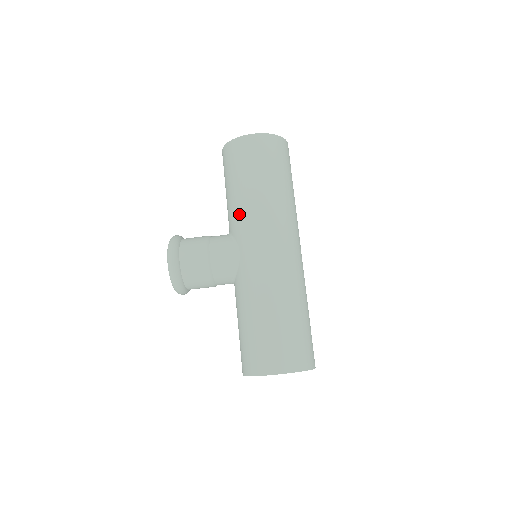
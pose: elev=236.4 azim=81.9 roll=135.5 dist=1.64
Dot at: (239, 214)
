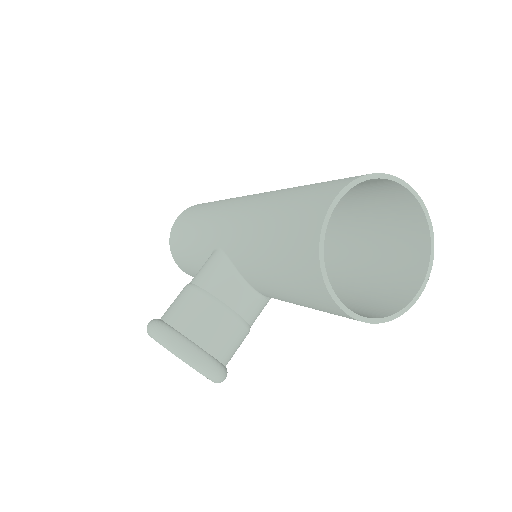
Dot at: (198, 240)
